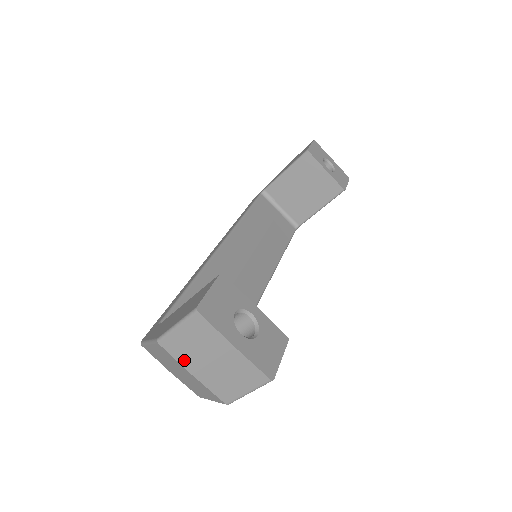
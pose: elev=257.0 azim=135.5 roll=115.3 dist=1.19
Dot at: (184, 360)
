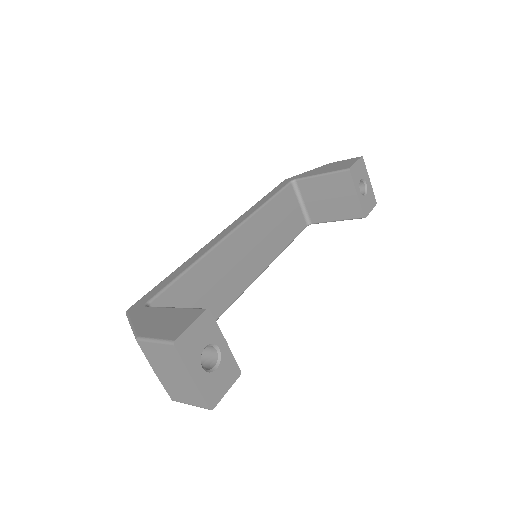
Dot at: (152, 361)
